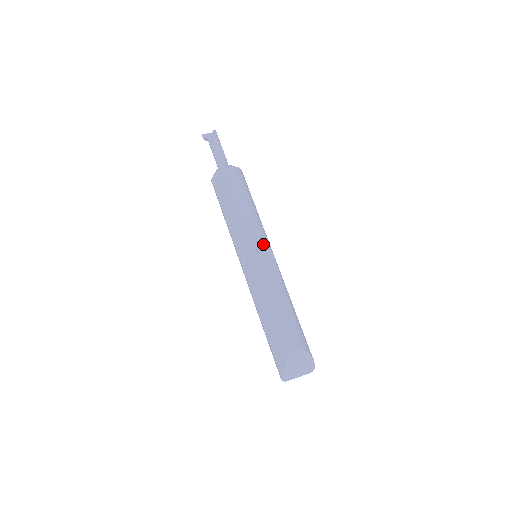
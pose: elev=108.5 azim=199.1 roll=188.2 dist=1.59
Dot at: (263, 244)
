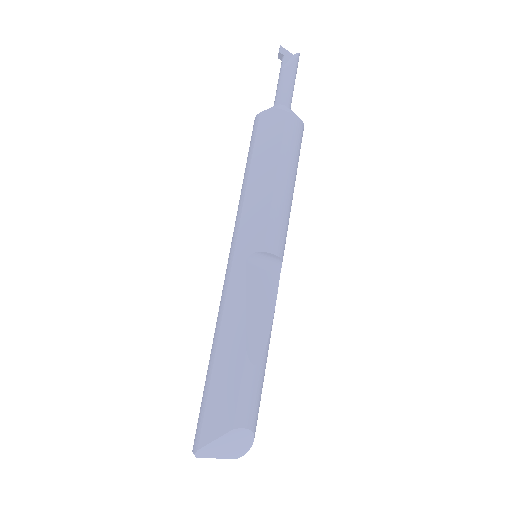
Dot at: (281, 249)
